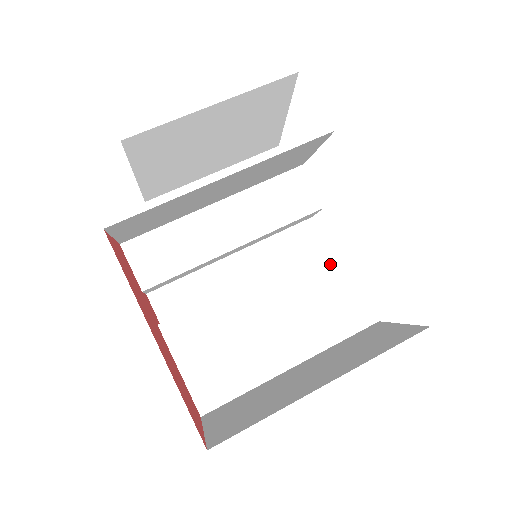
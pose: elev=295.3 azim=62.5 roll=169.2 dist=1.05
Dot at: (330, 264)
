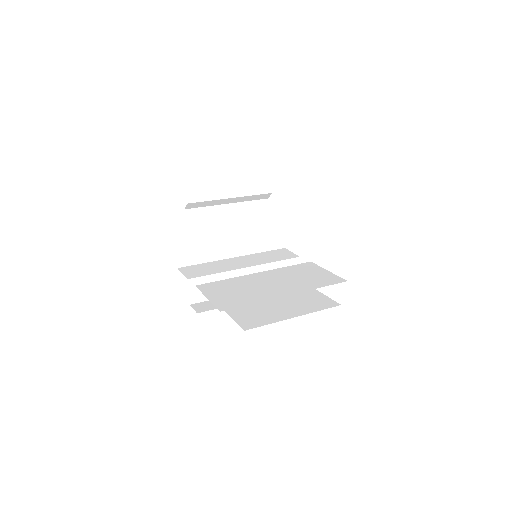
Dot at: (307, 268)
